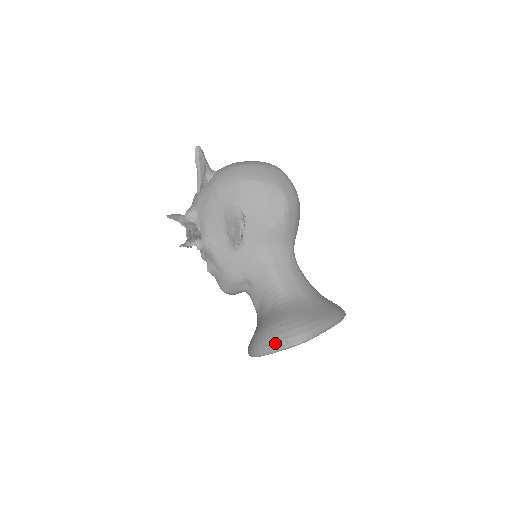
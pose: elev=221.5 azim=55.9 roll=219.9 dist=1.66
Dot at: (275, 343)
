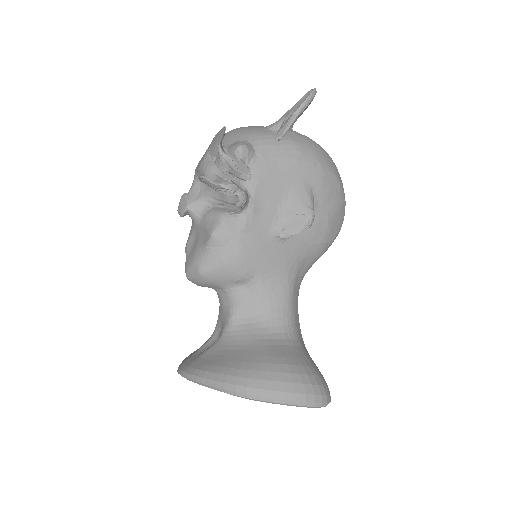
Dot at: (296, 393)
